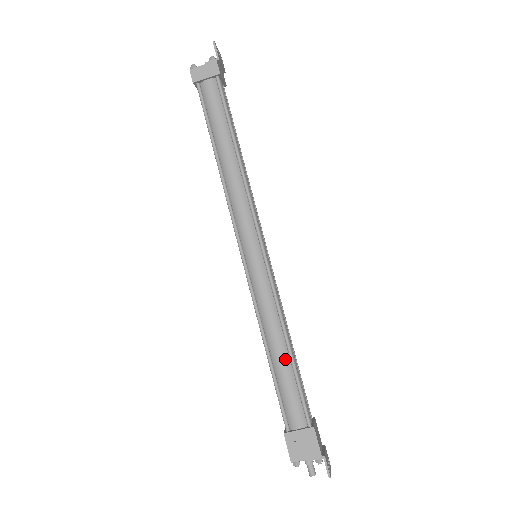
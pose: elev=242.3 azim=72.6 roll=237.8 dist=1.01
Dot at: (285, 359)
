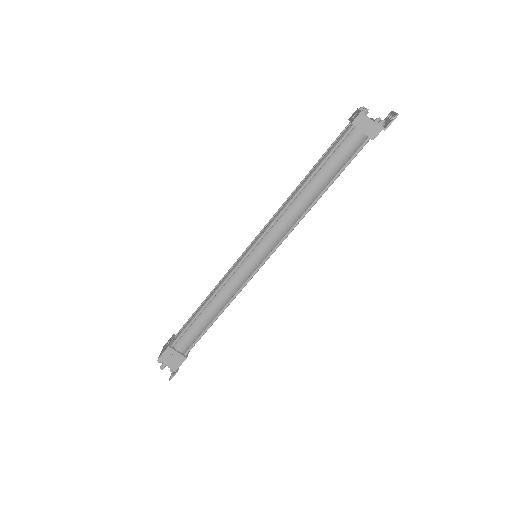
Dot at: (209, 320)
